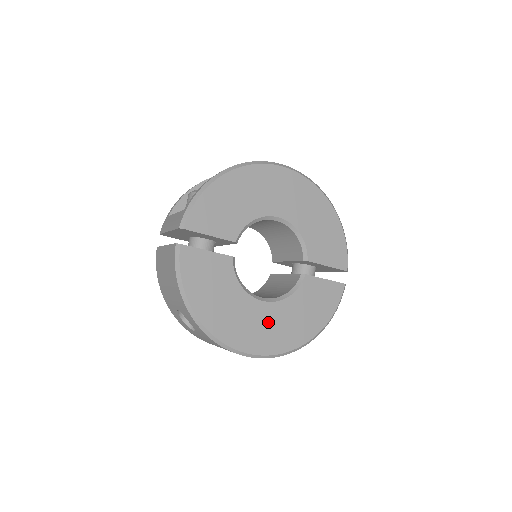
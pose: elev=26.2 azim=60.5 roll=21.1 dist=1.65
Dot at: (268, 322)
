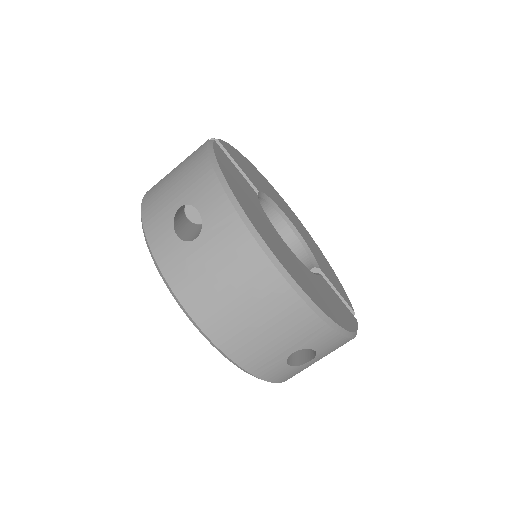
Dot at: (296, 265)
